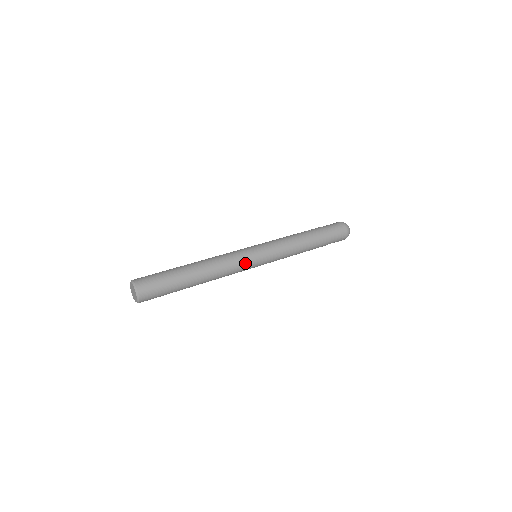
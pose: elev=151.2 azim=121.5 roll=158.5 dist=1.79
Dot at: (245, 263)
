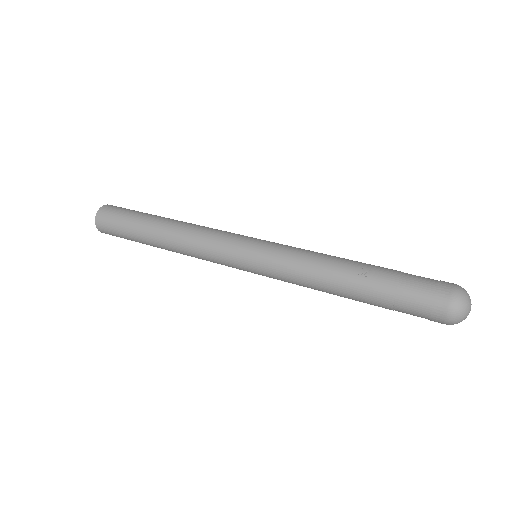
Dot at: (223, 264)
